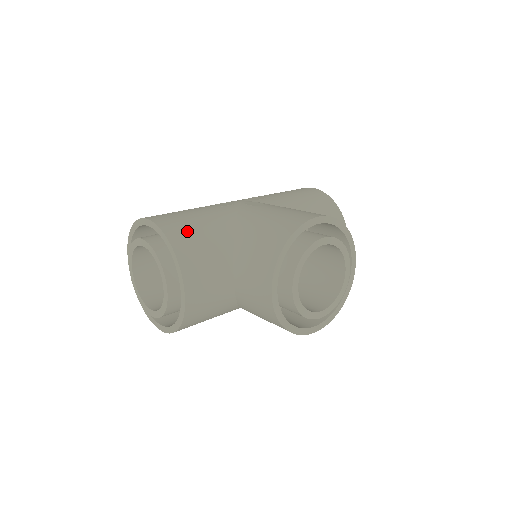
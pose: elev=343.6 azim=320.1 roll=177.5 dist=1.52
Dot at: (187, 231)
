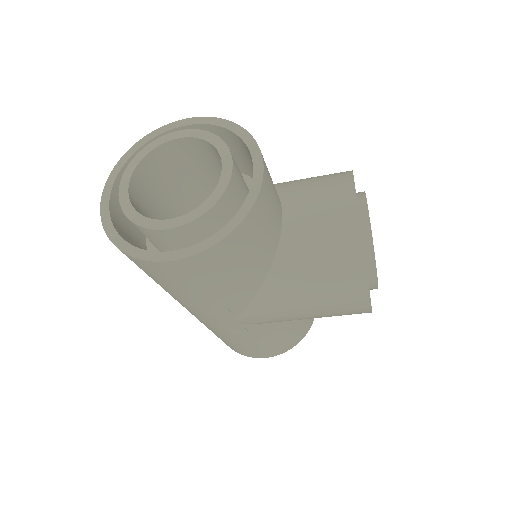
Dot at: occluded
